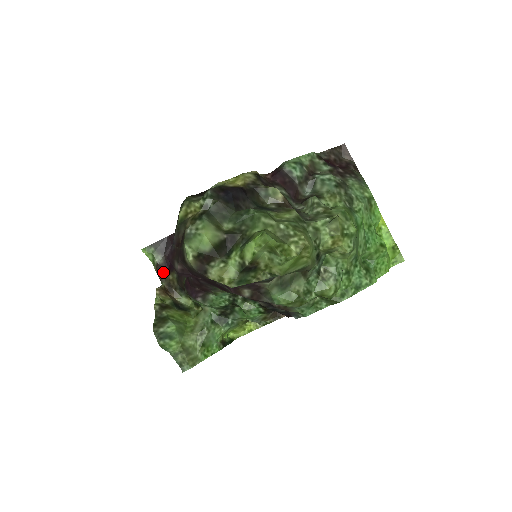
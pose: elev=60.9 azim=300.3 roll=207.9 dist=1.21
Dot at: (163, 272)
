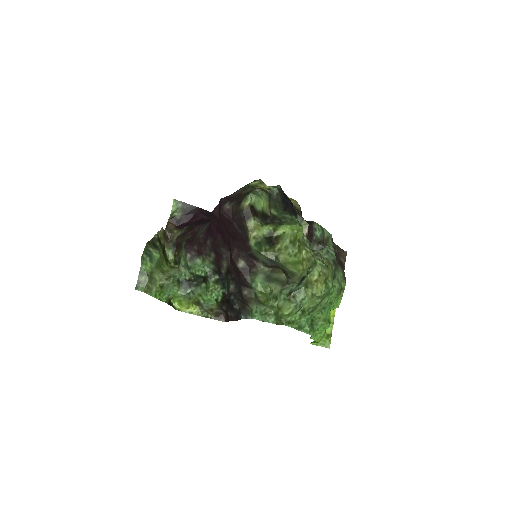
Dot at: (172, 225)
